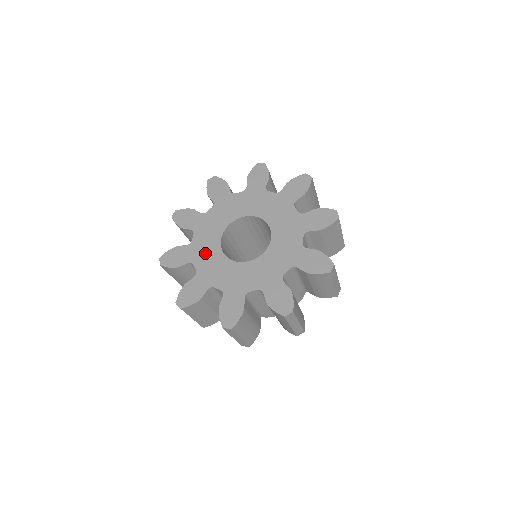
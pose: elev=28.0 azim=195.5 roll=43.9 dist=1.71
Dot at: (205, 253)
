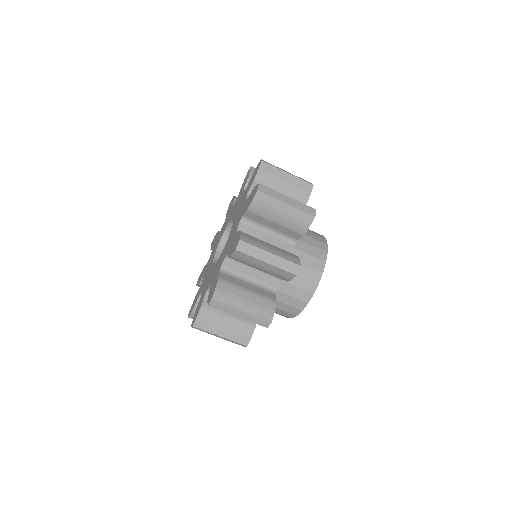
Dot at: (206, 279)
